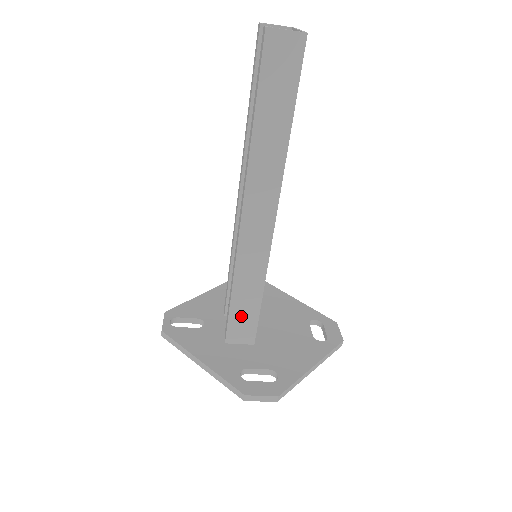
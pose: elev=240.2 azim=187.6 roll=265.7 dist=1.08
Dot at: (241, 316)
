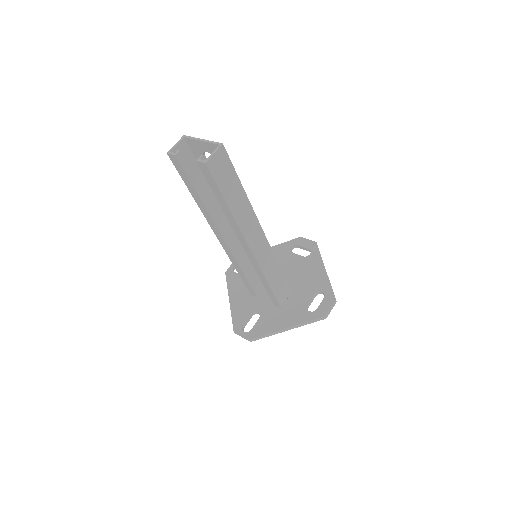
Dot at: (279, 289)
